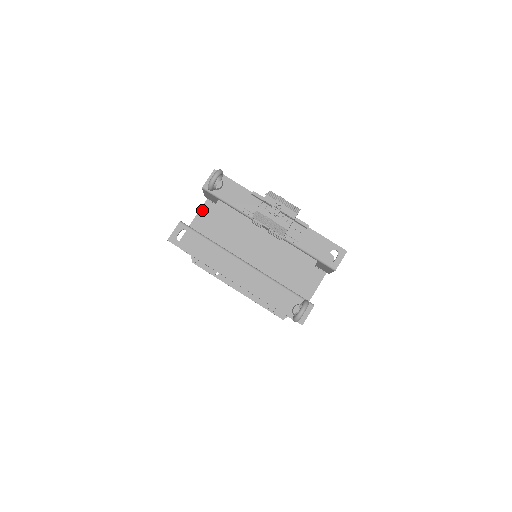
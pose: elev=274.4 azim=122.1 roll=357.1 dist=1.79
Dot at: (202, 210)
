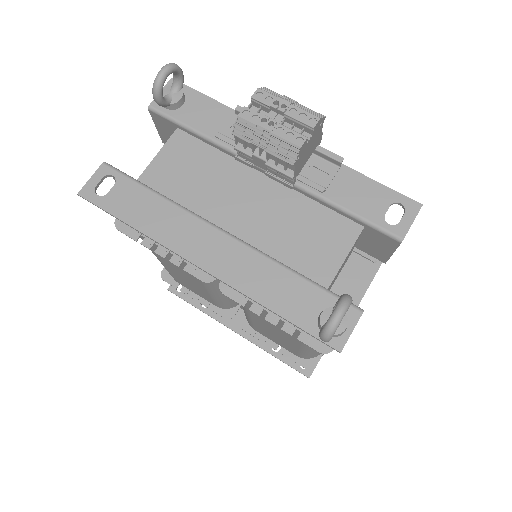
Dot at: occluded
